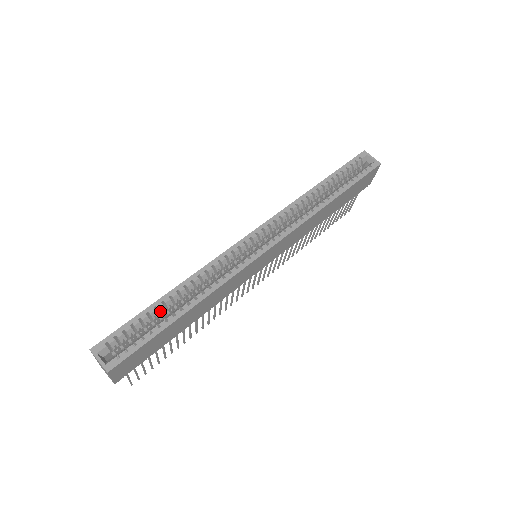
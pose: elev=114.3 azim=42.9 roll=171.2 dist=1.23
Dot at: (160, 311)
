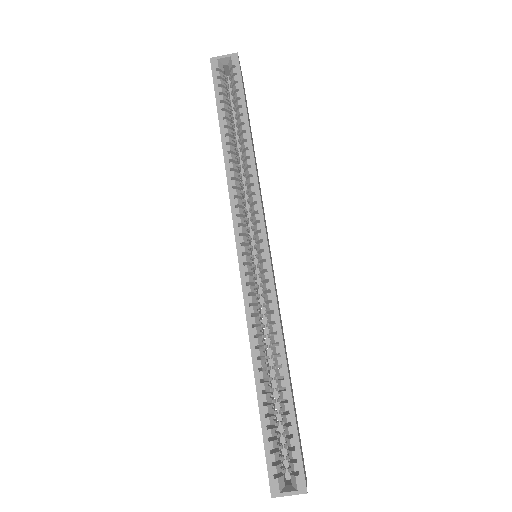
Dot at: (269, 400)
